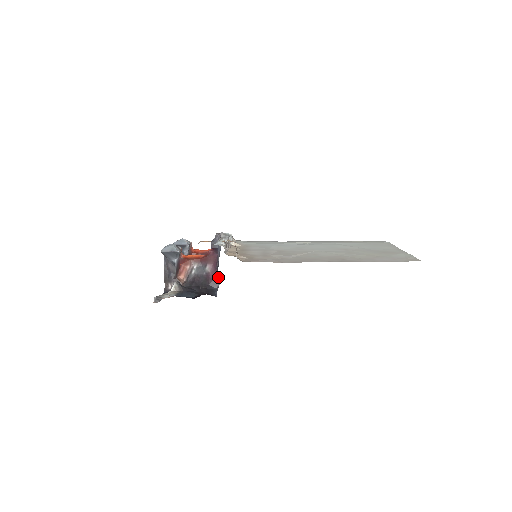
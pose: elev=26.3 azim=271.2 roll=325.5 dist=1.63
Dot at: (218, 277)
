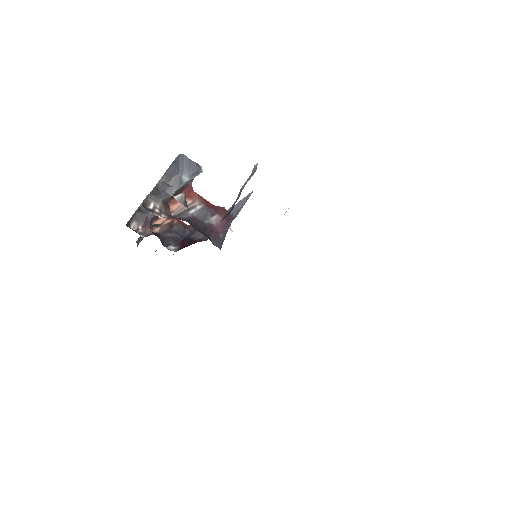
Dot at: occluded
